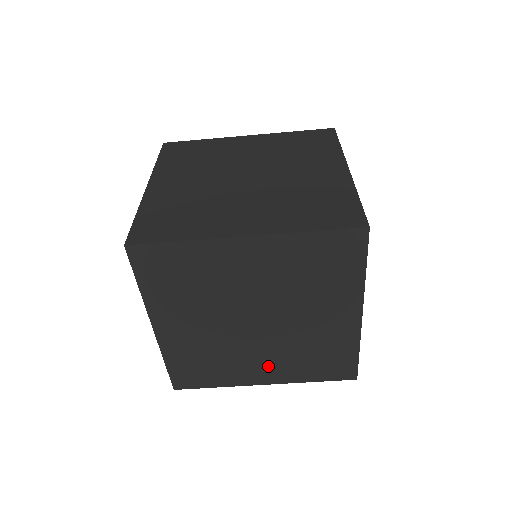
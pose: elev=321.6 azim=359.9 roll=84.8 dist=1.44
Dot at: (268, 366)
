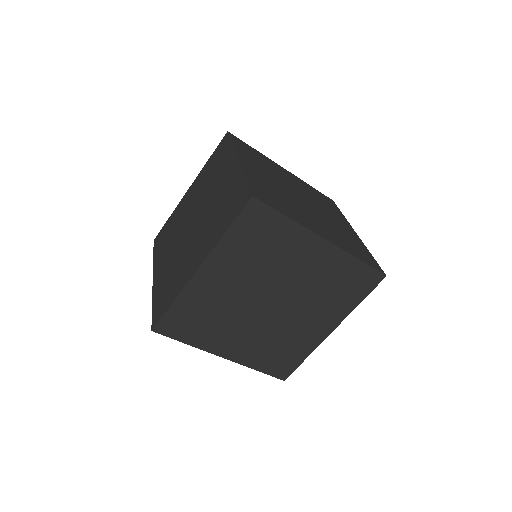
Dot at: (317, 320)
